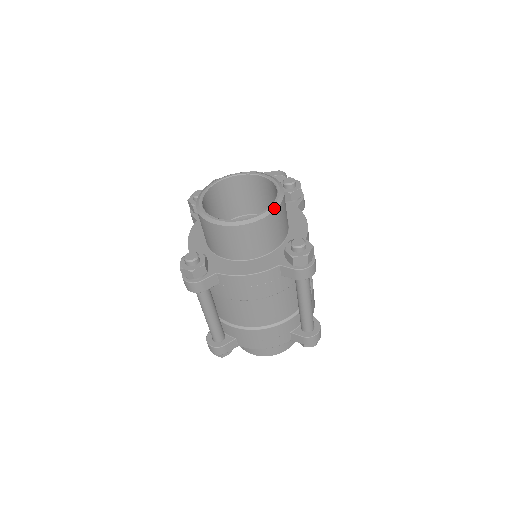
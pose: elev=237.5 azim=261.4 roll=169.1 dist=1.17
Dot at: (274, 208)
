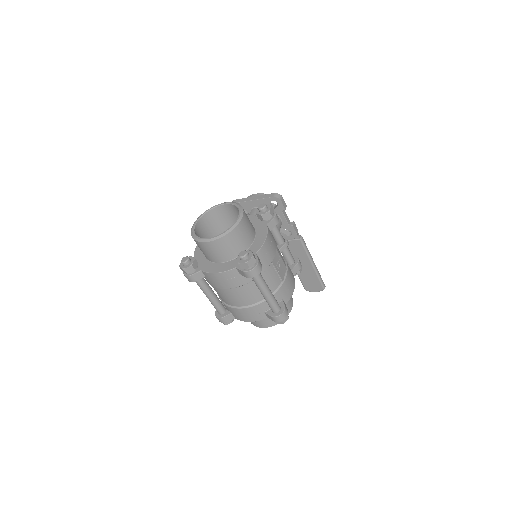
Dot at: (230, 231)
